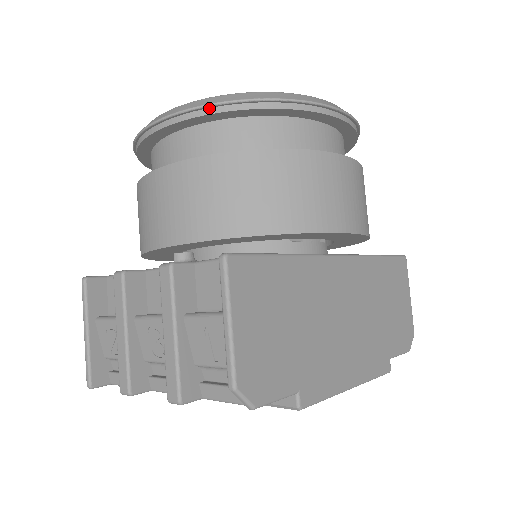
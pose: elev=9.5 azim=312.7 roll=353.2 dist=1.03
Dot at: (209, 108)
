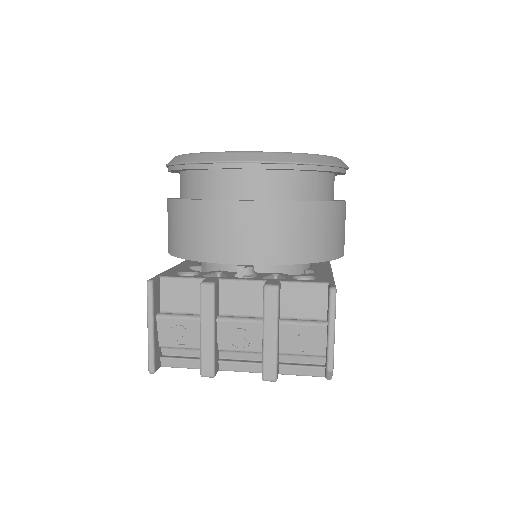
Dot at: (295, 164)
